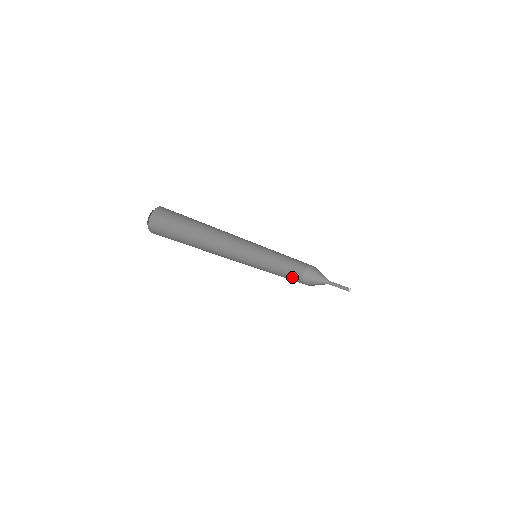
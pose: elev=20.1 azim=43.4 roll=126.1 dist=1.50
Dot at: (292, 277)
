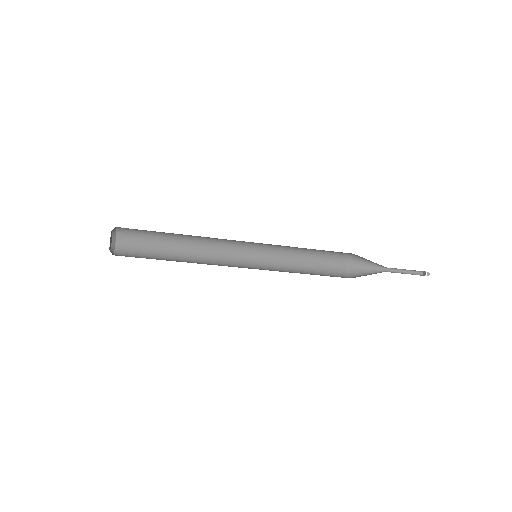
Dot at: (326, 260)
